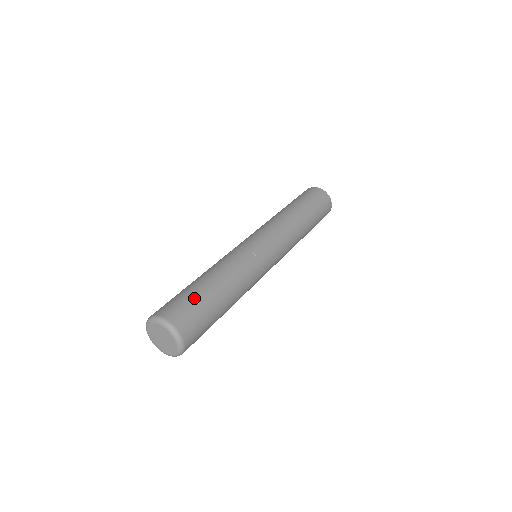
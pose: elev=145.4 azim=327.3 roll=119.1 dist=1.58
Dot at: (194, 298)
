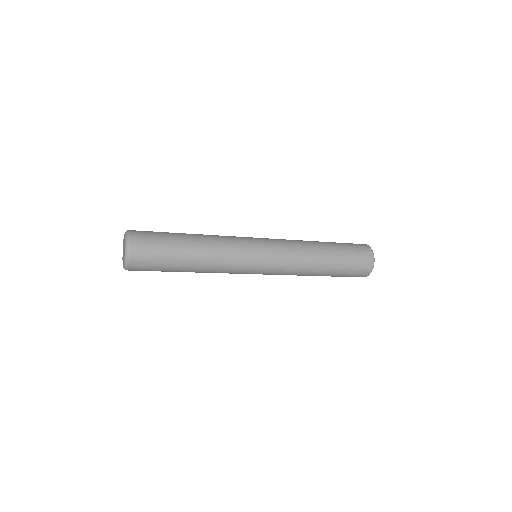
Dot at: (163, 233)
